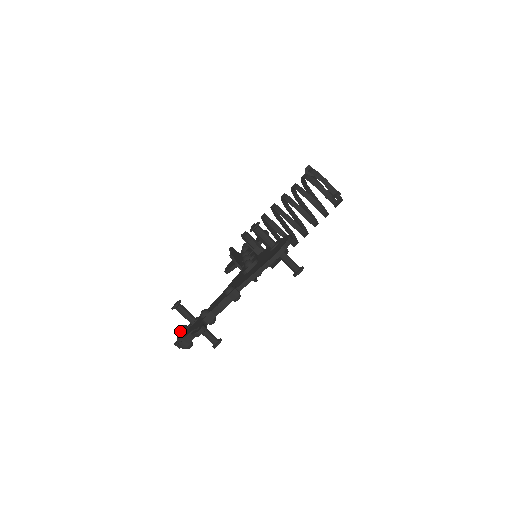
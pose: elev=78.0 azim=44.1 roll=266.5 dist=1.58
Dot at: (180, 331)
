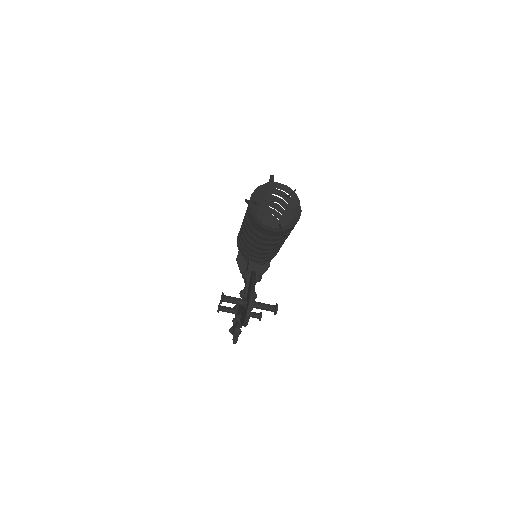
Dot at: occluded
